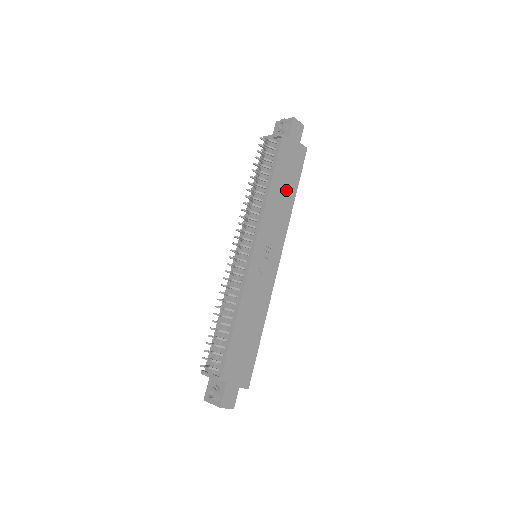
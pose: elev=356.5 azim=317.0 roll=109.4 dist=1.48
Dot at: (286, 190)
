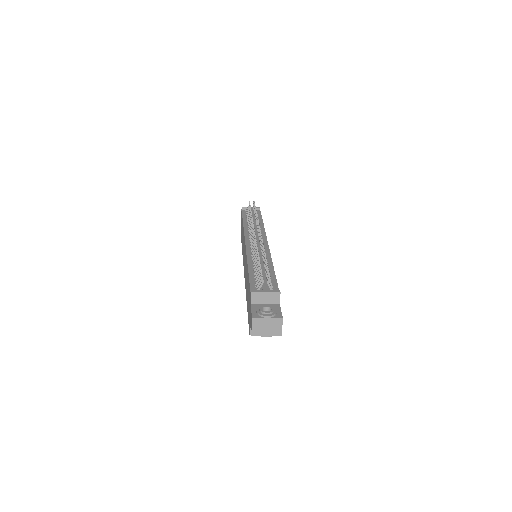
Dot at: occluded
